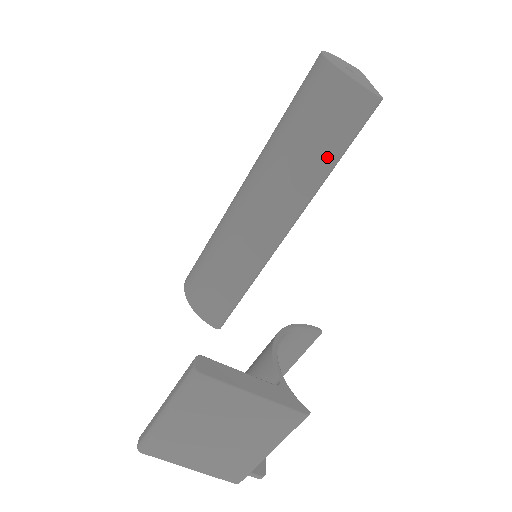
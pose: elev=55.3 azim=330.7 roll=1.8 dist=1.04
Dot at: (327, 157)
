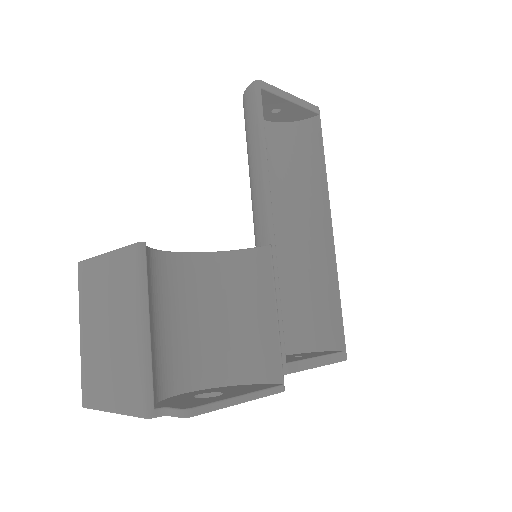
Dot at: (255, 142)
